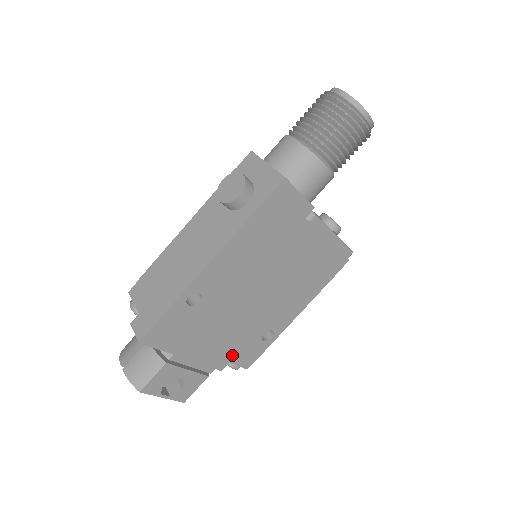
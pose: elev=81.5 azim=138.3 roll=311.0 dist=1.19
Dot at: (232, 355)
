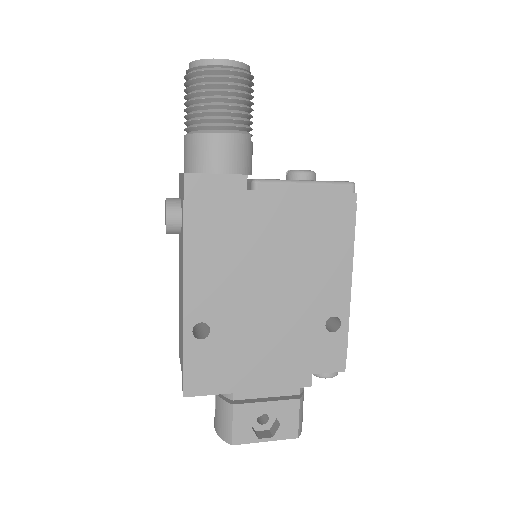
Dot at: (307, 365)
